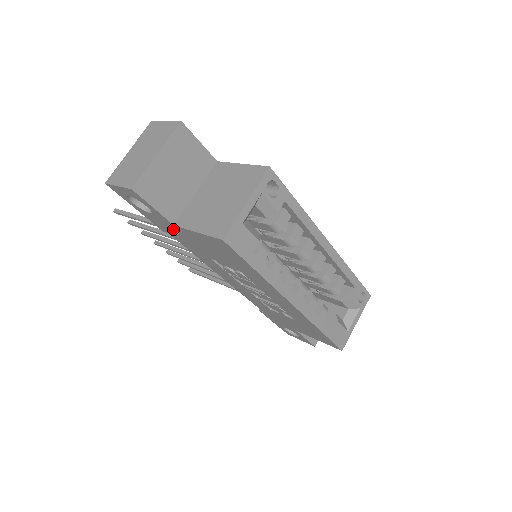
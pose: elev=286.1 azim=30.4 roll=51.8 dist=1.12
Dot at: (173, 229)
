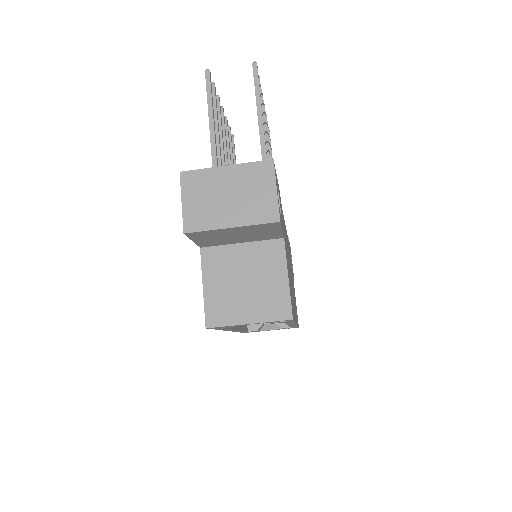
Dot at: occluded
